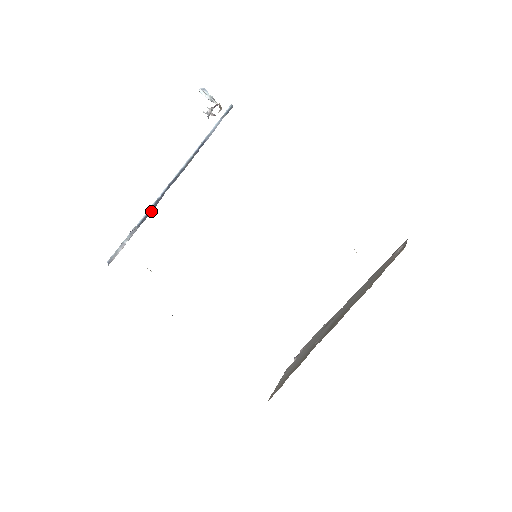
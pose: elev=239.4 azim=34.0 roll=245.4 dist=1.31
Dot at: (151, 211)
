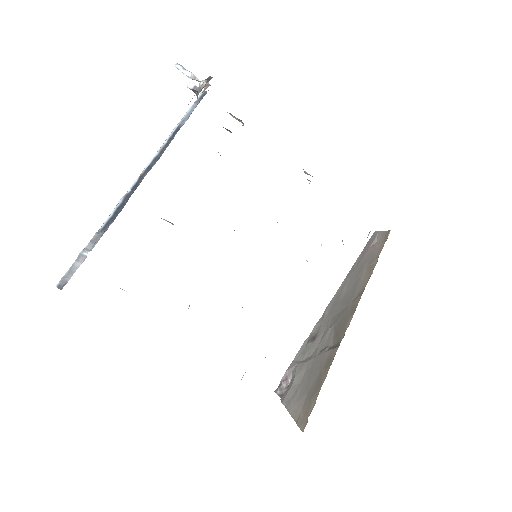
Dot at: (120, 209)
